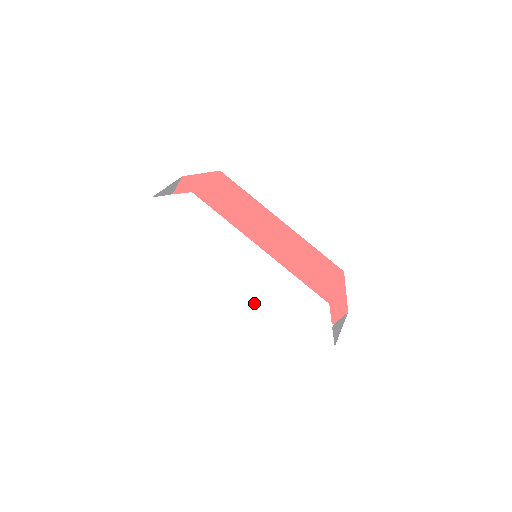
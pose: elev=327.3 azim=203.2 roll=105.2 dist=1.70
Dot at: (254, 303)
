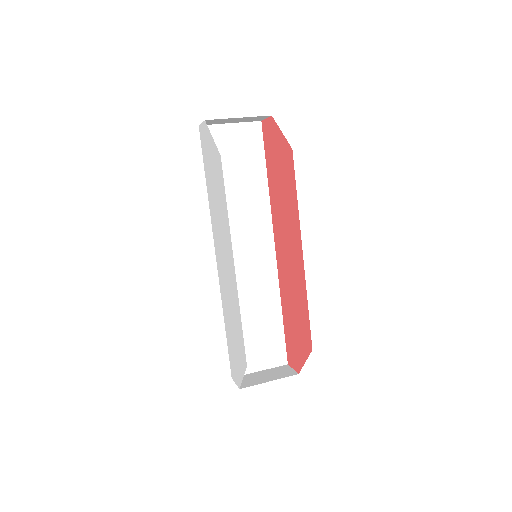
Dot at: (221, 289)
